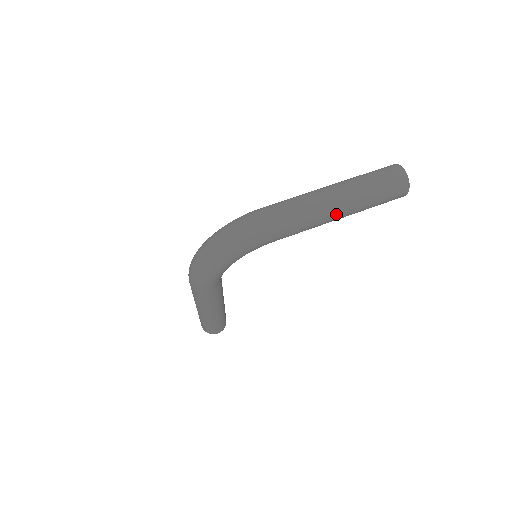
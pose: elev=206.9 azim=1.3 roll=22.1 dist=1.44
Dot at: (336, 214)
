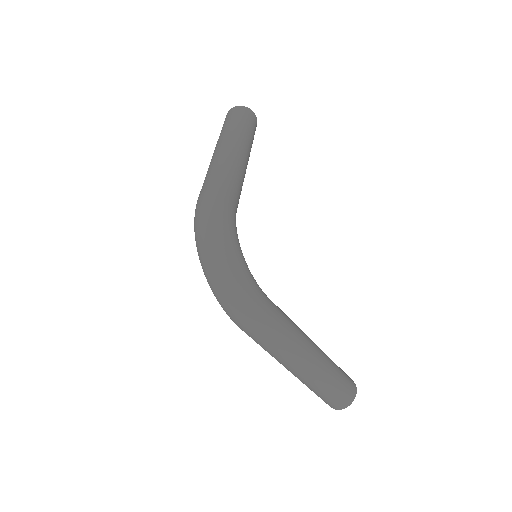
Dot at: (239, 151)
